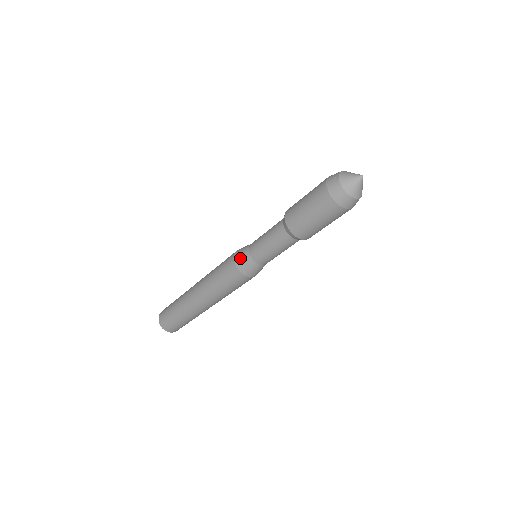
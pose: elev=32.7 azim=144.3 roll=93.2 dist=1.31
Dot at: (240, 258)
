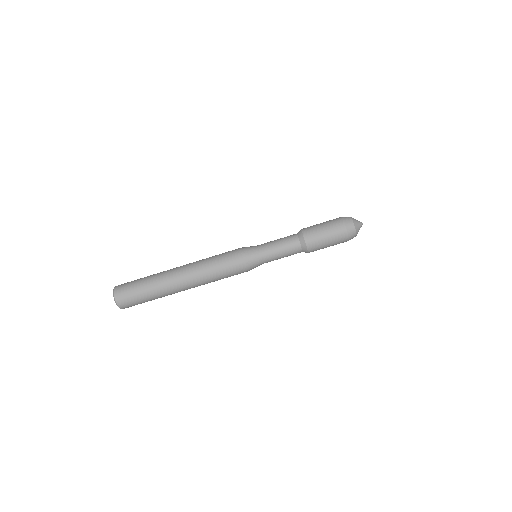
Dot at: (247, 247)
